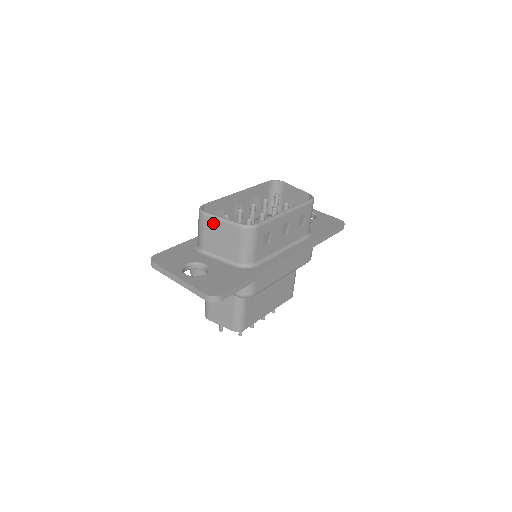
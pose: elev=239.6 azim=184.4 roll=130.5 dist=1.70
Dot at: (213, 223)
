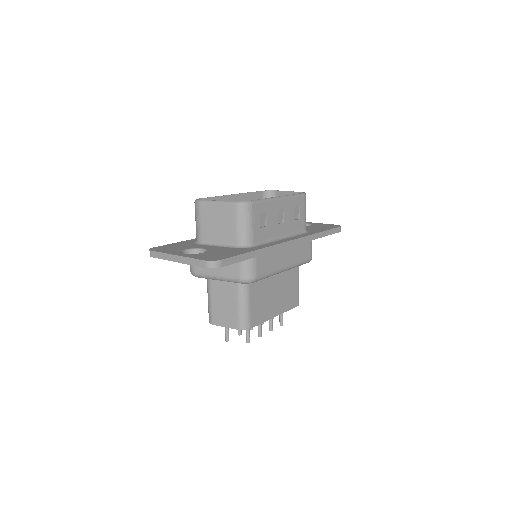
Dot at: (209, 208)
